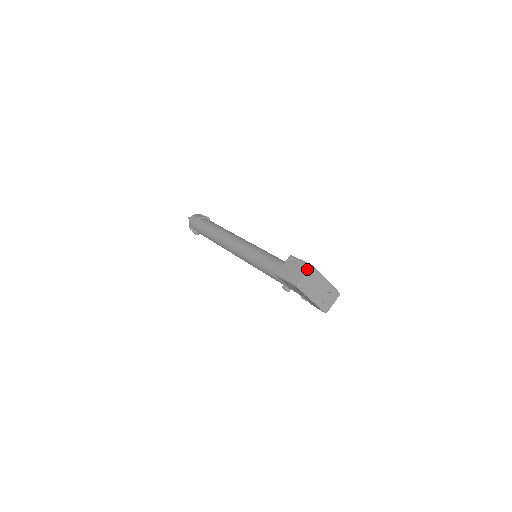
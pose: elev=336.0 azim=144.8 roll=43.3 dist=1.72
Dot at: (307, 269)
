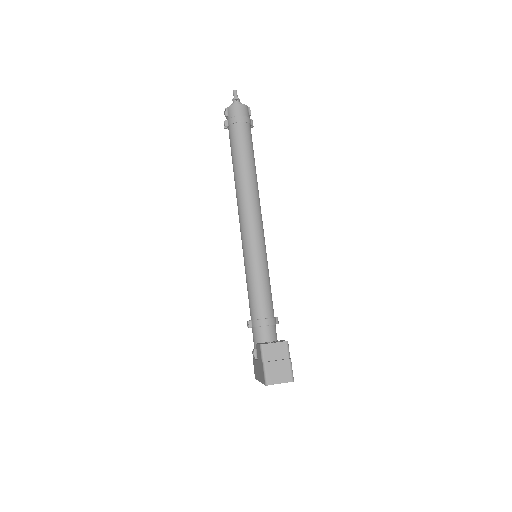
Dot at: (288, 380)
